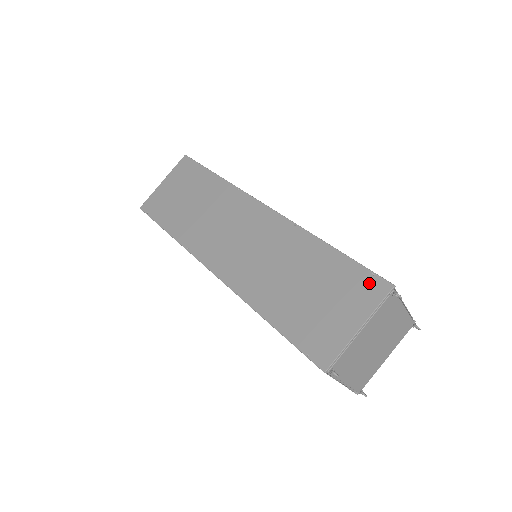
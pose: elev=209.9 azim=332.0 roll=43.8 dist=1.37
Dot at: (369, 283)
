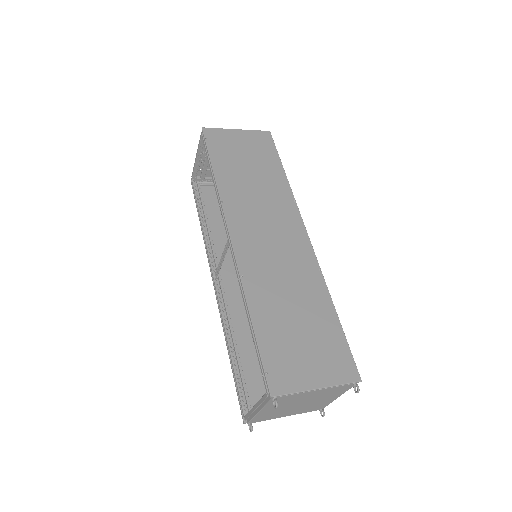
Dot at: (346, 363)
